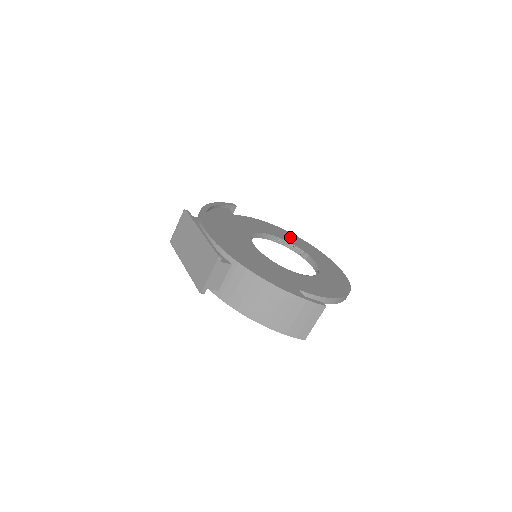
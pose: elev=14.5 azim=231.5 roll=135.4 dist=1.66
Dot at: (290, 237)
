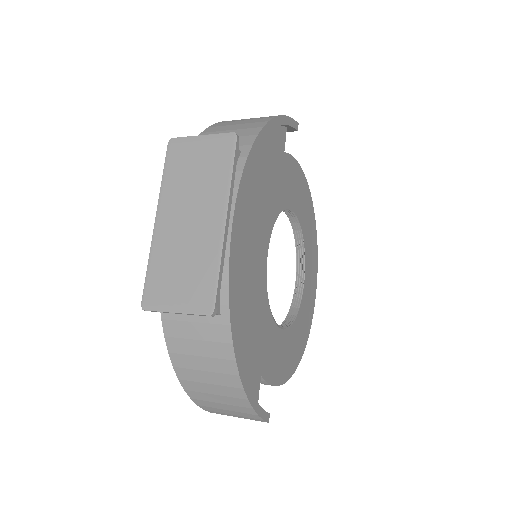
Dot at: (309, 221)
